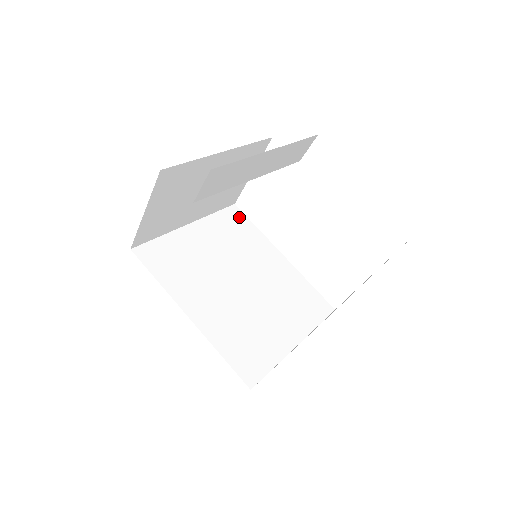
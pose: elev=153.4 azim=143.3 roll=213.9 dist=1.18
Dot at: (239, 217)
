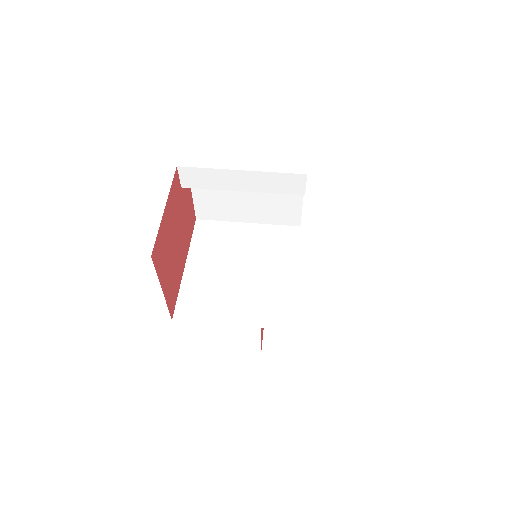
Dot at: (292, 235)
